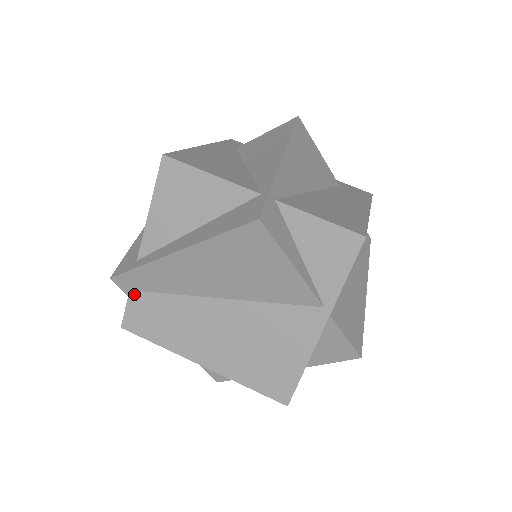
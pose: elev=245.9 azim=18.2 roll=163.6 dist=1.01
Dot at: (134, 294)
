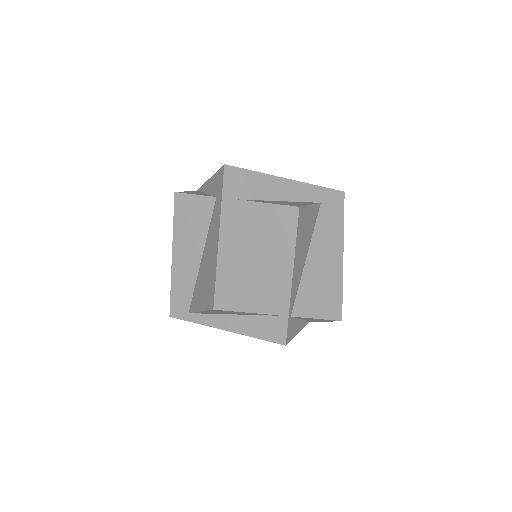
Dot at: occluded
